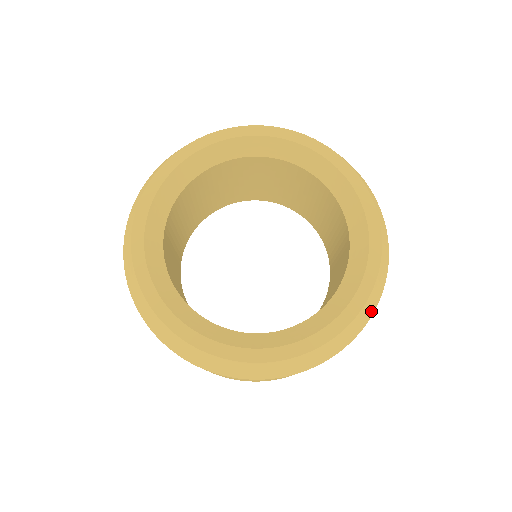
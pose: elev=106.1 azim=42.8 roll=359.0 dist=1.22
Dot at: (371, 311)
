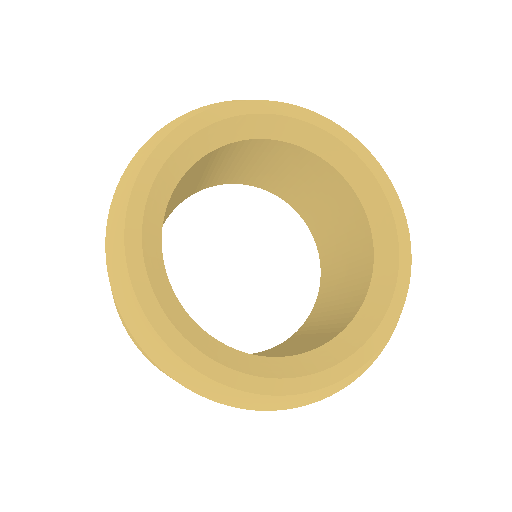
Dot at: (350, 381)
